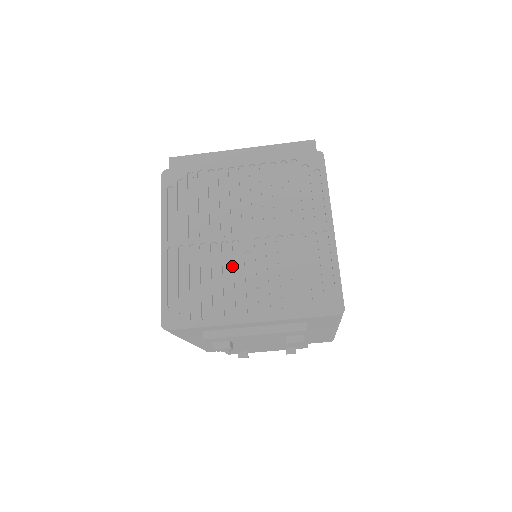
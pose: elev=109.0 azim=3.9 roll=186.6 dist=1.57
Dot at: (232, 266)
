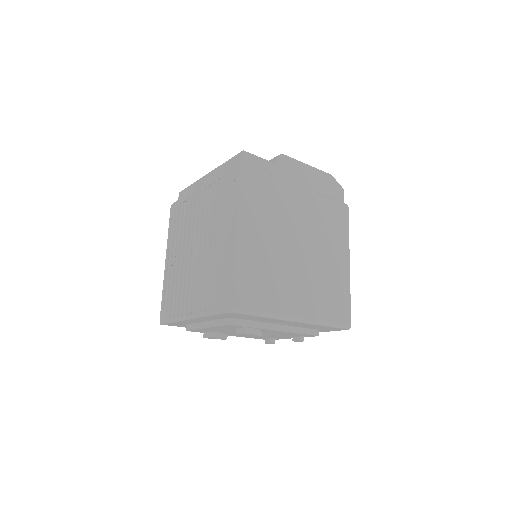
Dot at: (188, 275)
